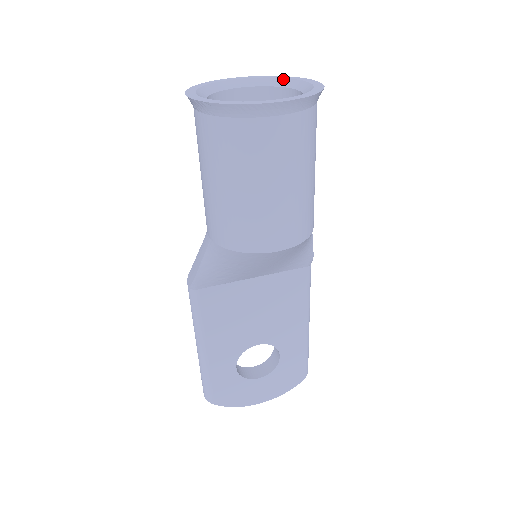
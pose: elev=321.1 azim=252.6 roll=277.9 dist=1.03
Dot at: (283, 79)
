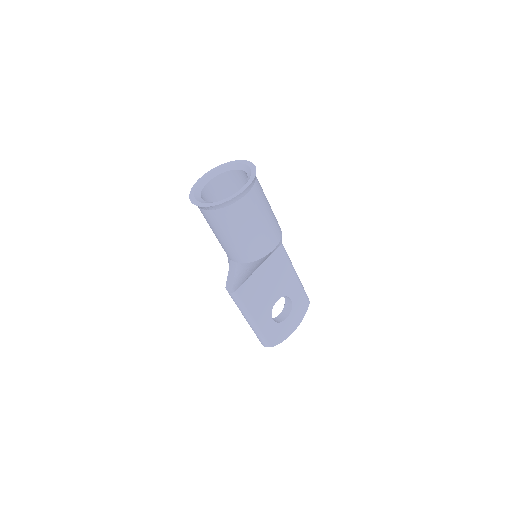
Dot at: (227, 166)
